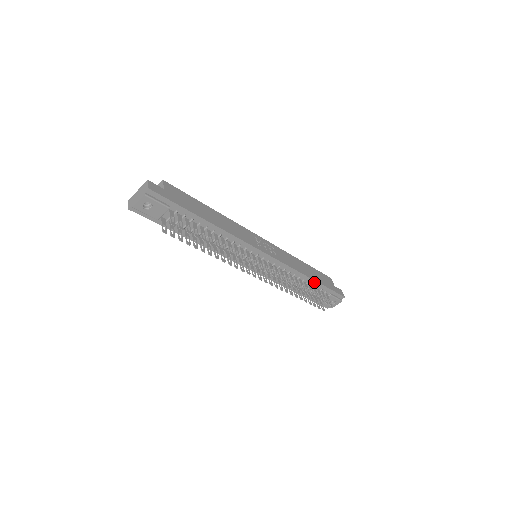
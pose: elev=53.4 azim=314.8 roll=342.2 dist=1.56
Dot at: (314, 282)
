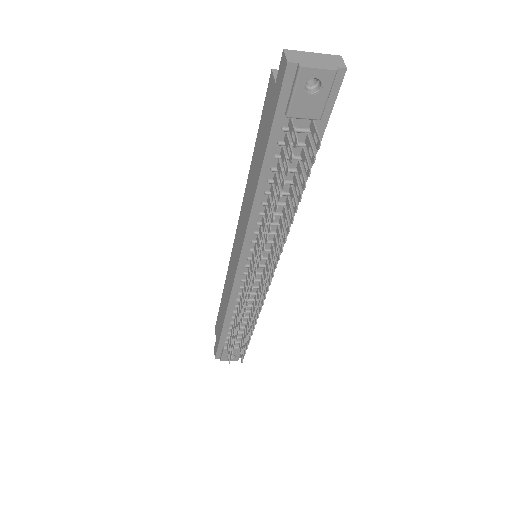
Dot at: (252, 325)
